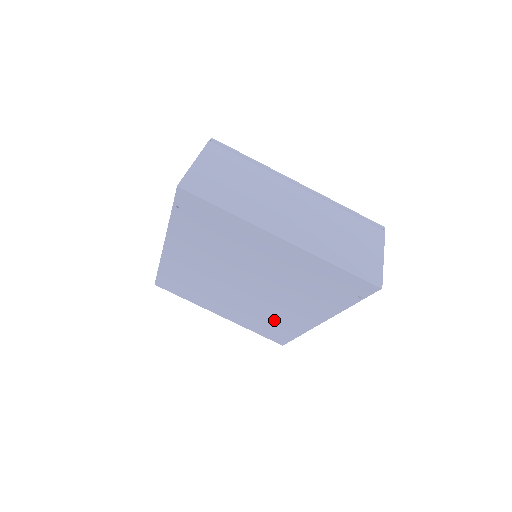
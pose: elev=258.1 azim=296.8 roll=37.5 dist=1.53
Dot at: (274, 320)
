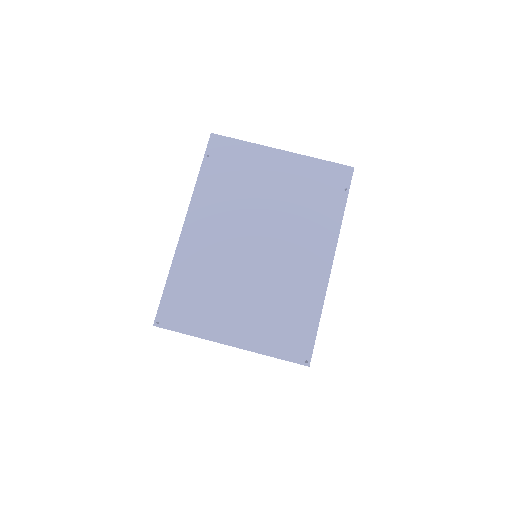
Dot at: (291, 296)
